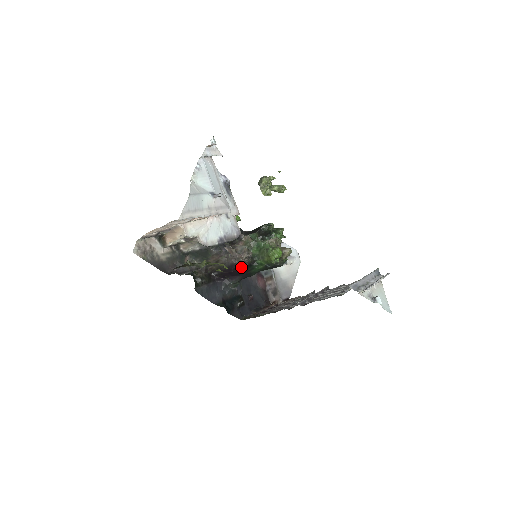
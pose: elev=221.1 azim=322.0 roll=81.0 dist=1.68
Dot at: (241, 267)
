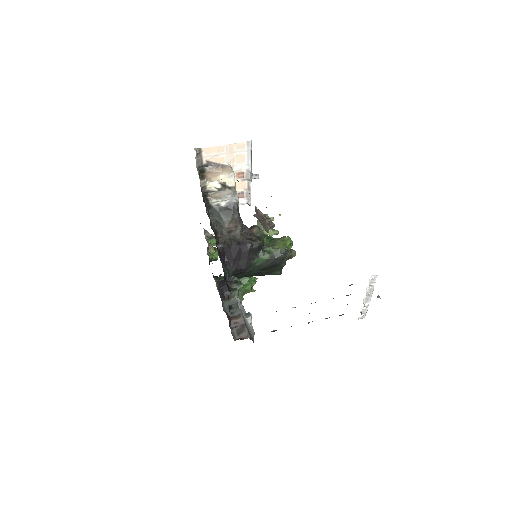
Dot at: (250, 247)
